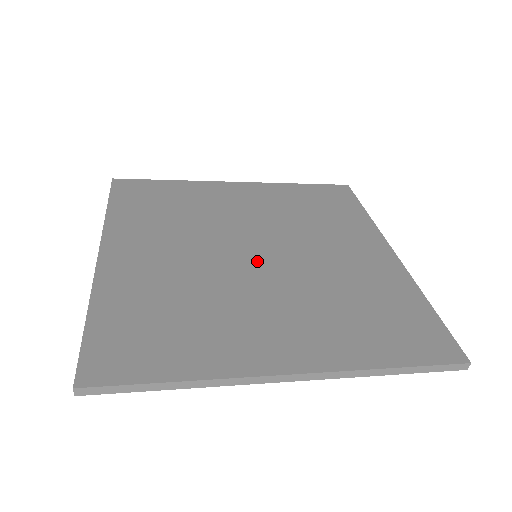
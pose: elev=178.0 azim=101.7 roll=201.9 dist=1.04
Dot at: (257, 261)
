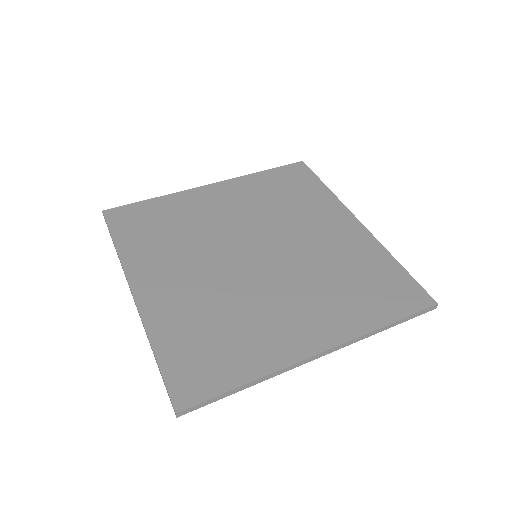
Dot at: (260, 262)
